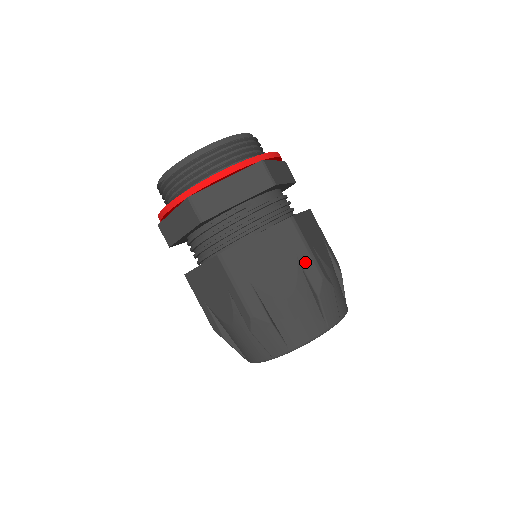
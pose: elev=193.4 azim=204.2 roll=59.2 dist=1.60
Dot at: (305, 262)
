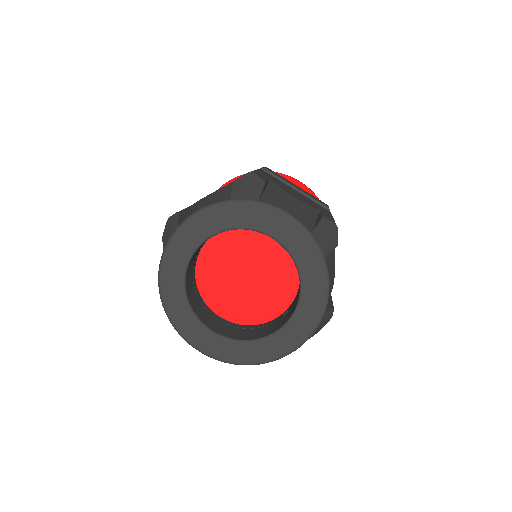
Dot at: (326, 214)
